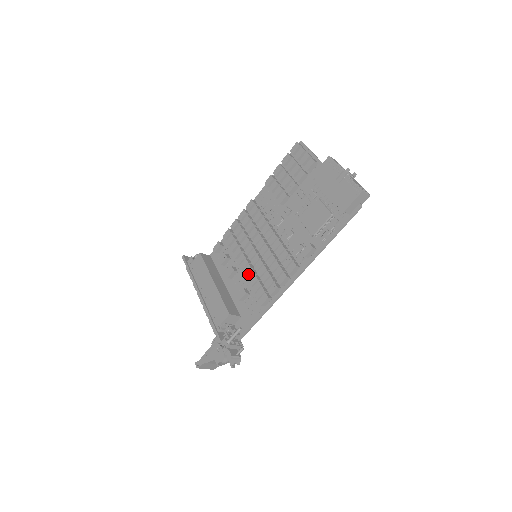
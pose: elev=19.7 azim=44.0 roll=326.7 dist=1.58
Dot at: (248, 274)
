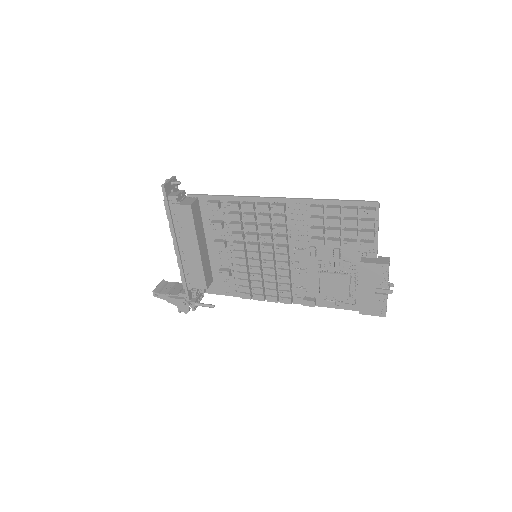
Dot at: (240, 267)
